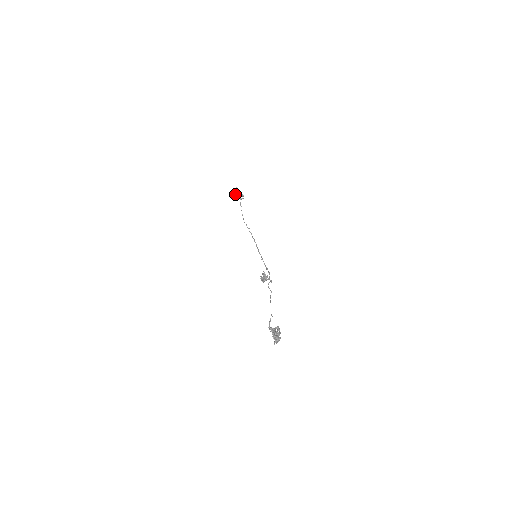
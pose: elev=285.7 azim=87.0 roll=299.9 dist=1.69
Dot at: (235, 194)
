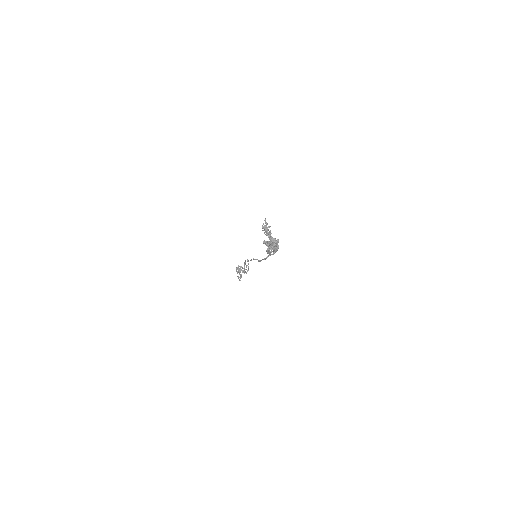
Dot at: (239, 268)
